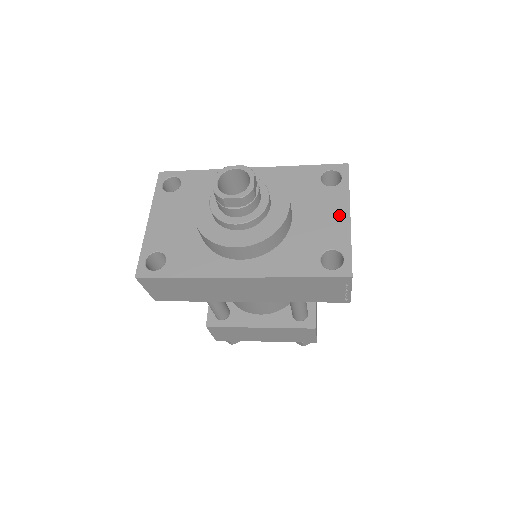
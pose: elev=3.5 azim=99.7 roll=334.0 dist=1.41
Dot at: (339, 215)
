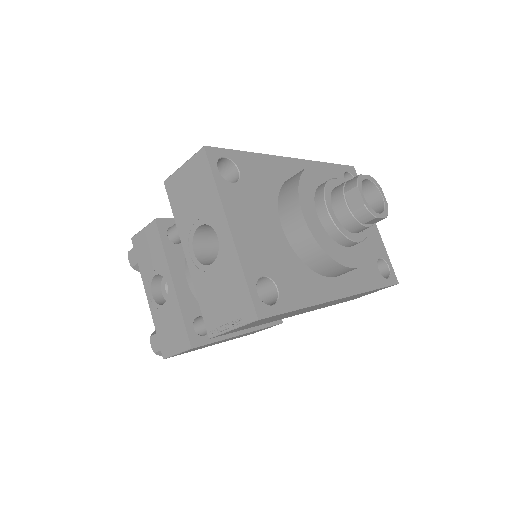
Dot at: occluded
